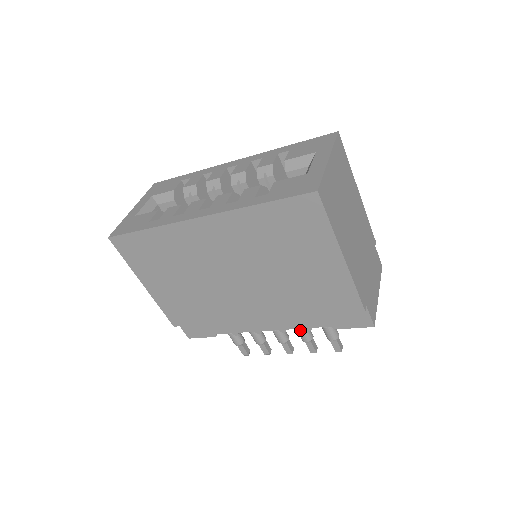
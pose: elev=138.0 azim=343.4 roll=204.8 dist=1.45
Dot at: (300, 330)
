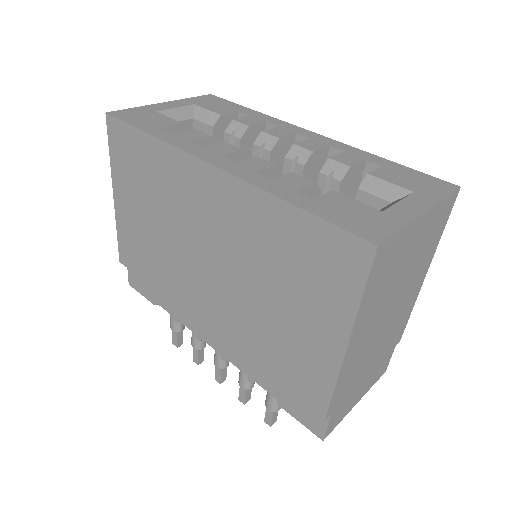
Dot at: occluded
